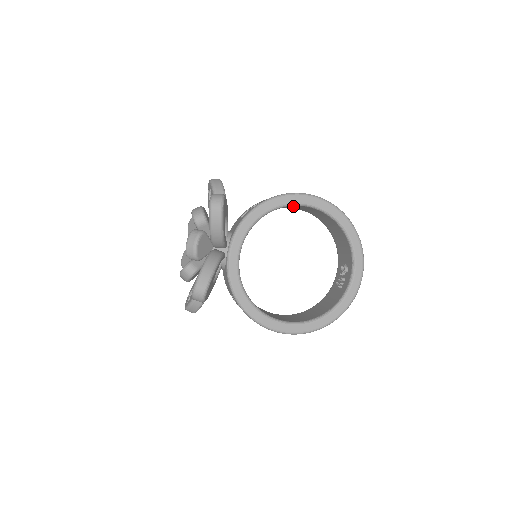
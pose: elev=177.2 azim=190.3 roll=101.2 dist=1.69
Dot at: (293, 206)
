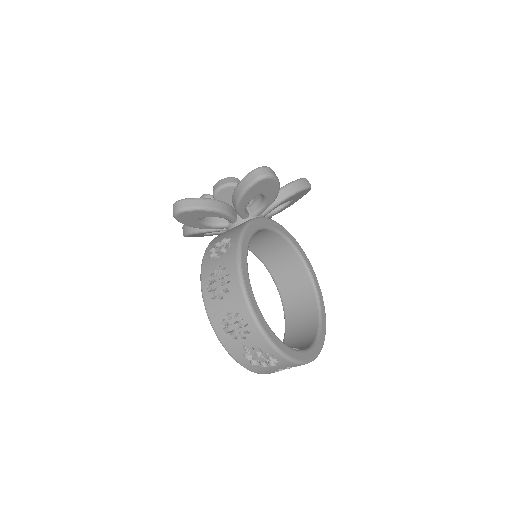
Dot at: (298, 276)
